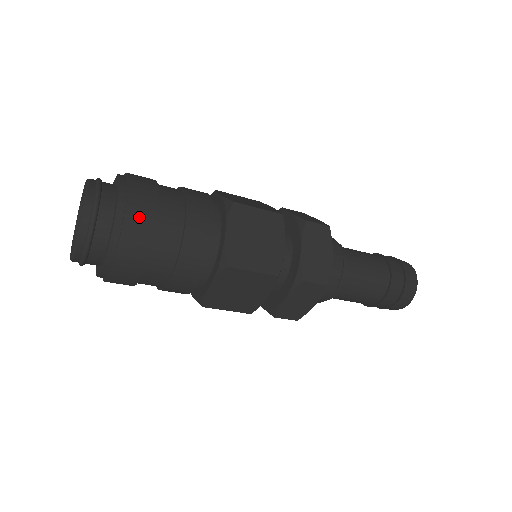
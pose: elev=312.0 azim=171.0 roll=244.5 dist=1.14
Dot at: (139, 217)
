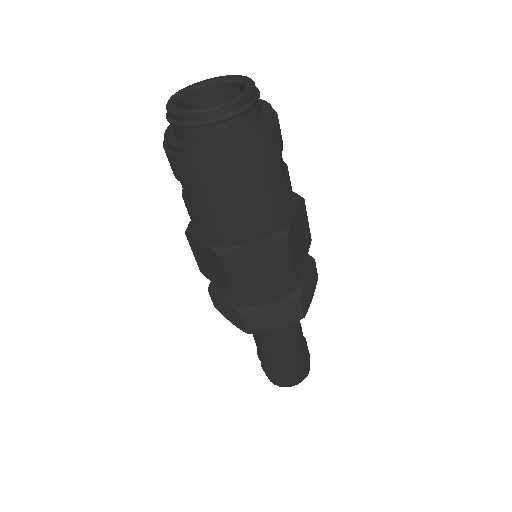
Dot at: (228, 167)
